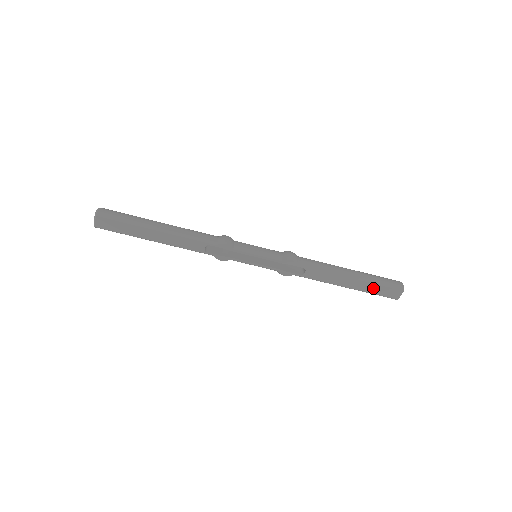
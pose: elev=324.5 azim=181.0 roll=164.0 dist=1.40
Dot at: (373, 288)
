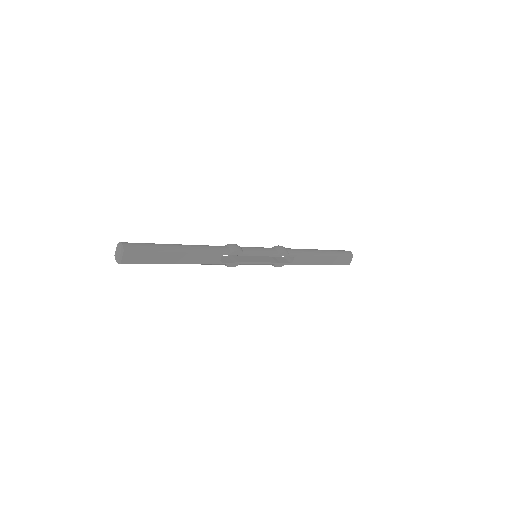
Dot at: (336, 260)
